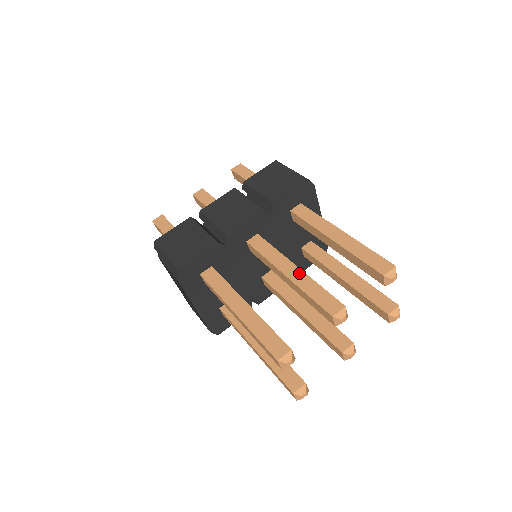
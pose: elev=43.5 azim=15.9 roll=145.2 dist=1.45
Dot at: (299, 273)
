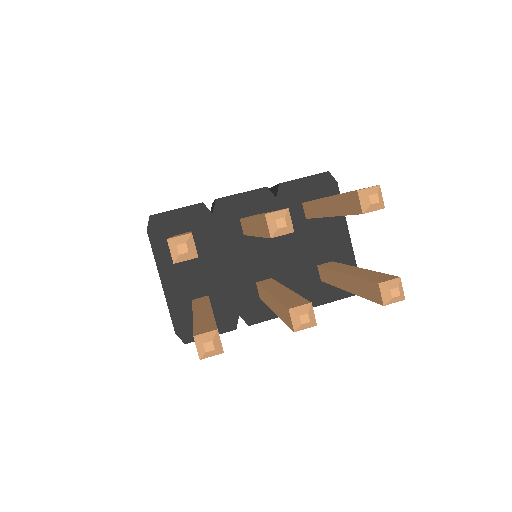
Dot at: occluded
